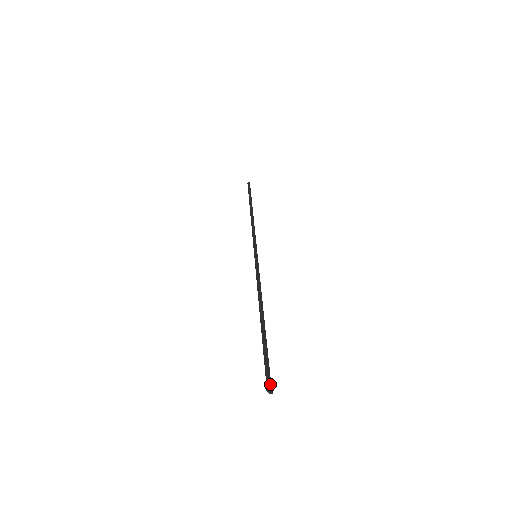
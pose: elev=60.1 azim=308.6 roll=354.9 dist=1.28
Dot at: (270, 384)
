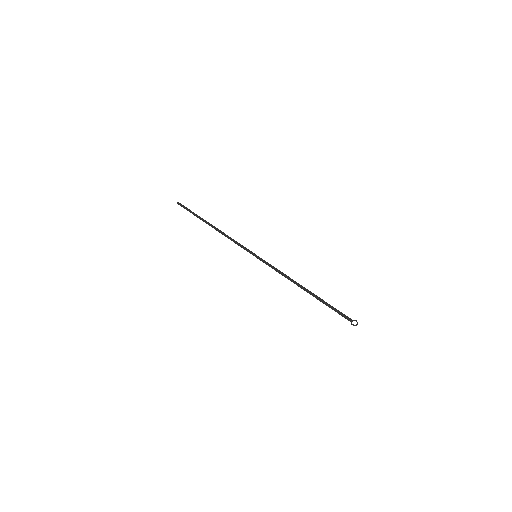
Dot at: (352, 321)
